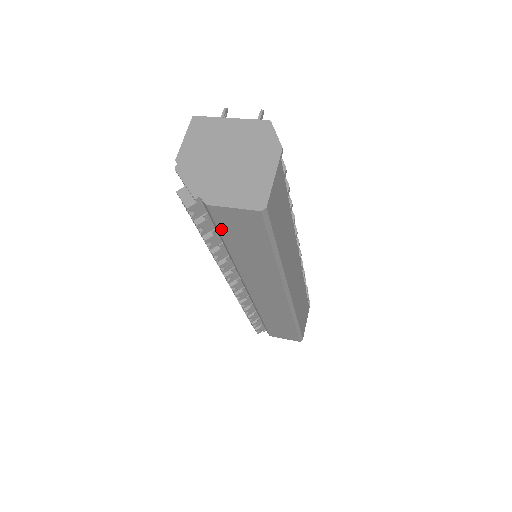
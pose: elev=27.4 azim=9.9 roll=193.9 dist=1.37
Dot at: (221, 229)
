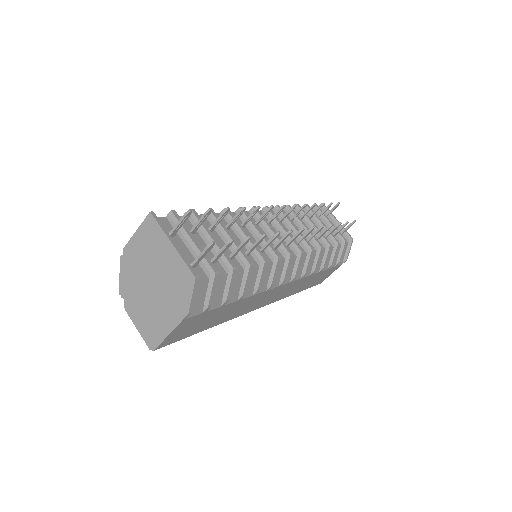
Dot at: occluded
